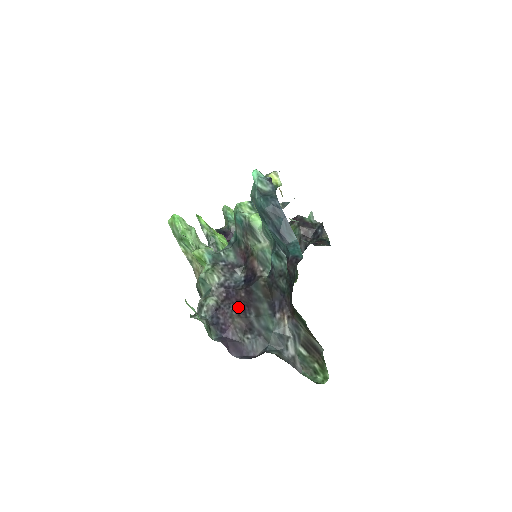
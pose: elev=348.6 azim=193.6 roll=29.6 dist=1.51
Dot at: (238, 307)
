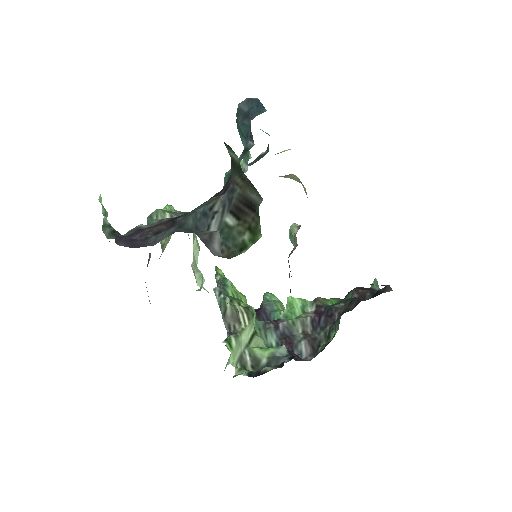
Dot at: occluded
